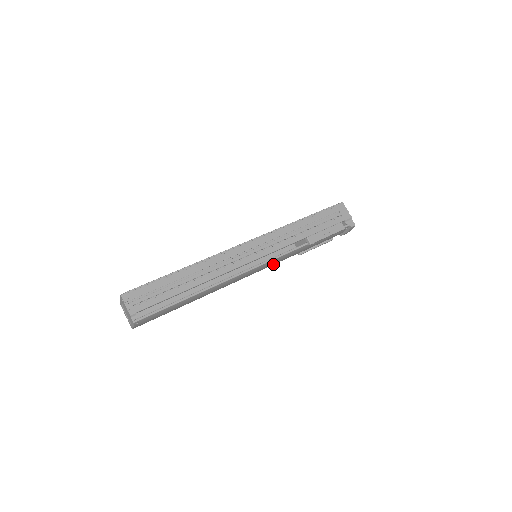
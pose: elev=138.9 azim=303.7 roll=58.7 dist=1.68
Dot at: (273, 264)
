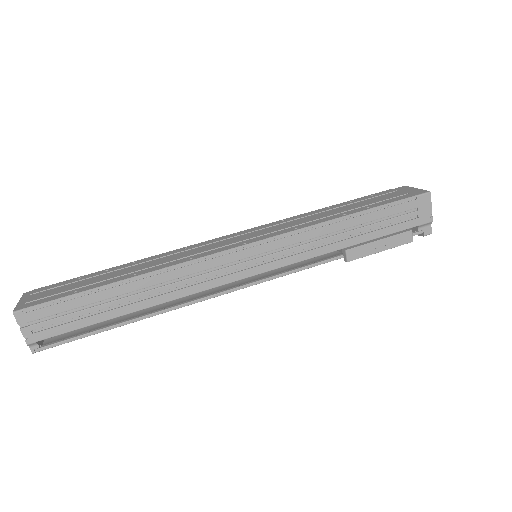
Dot at: occluded
